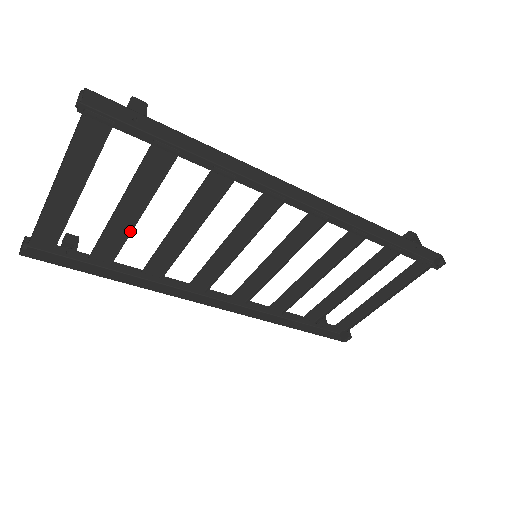
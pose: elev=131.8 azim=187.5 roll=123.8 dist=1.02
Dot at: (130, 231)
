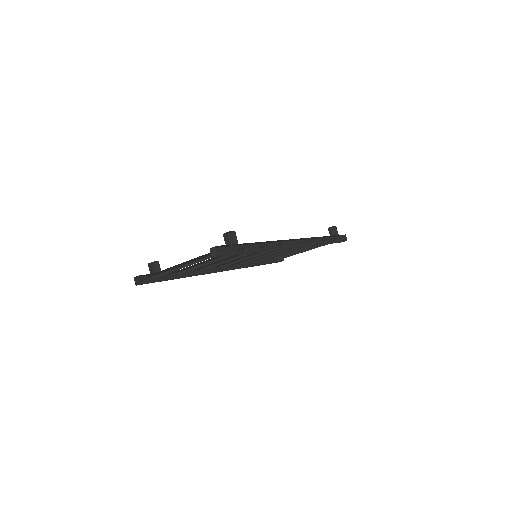
Dot at: (199, 265)
